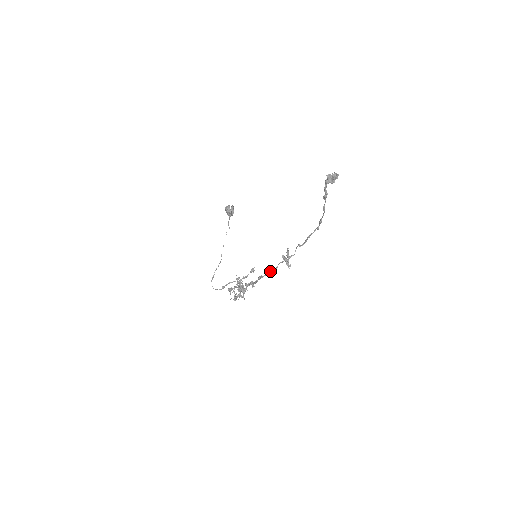
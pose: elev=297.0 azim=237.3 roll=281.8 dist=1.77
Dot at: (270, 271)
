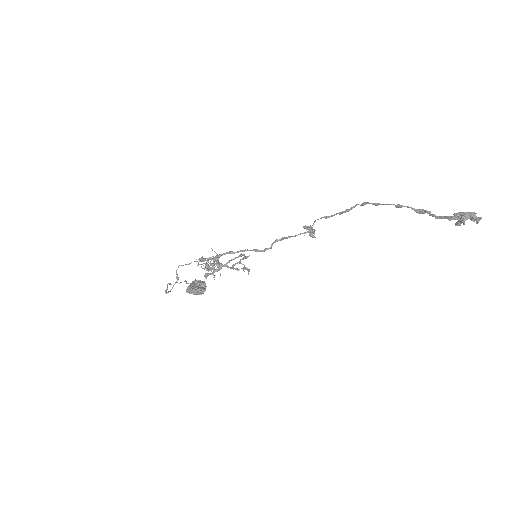
Dot at: occluded
